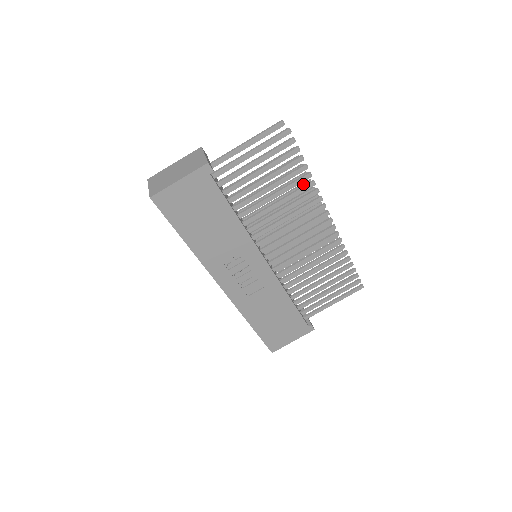
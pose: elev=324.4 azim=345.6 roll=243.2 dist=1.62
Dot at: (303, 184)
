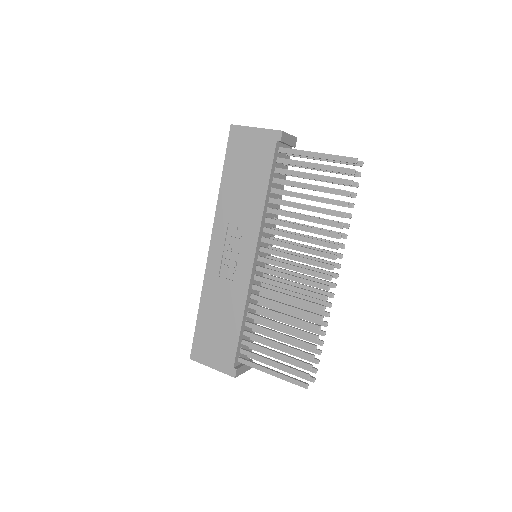
Dot at: (339, 232)
